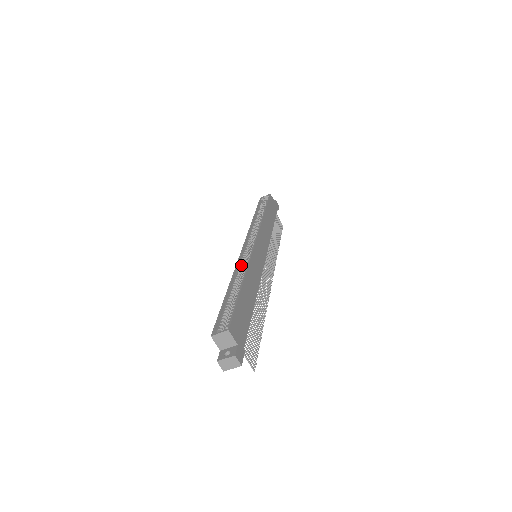
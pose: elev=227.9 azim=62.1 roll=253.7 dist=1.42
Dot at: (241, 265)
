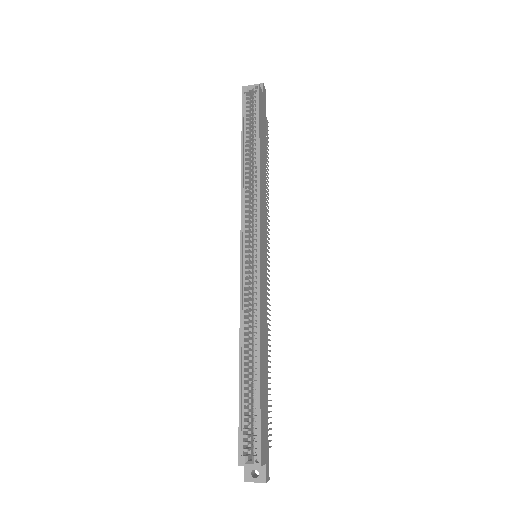
Dot at: (247, 303)
